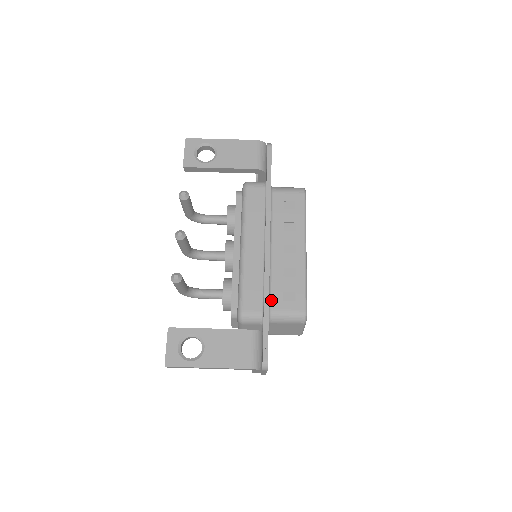
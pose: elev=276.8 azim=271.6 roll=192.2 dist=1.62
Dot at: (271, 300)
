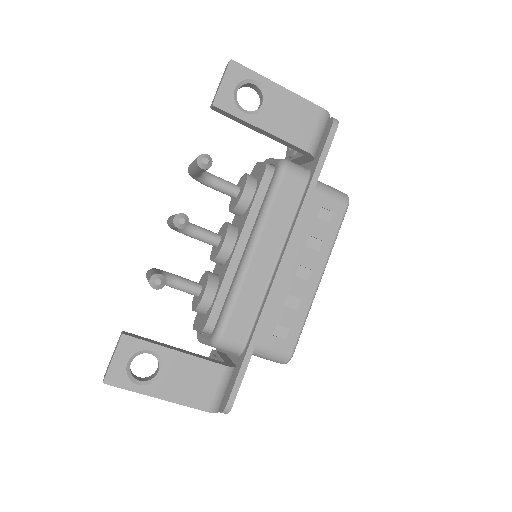
Dot at: occluded
